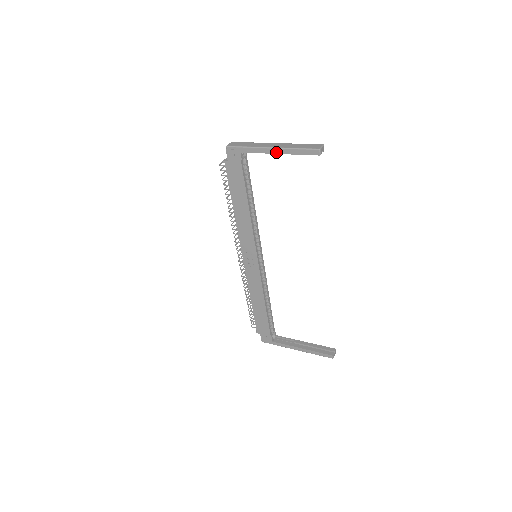
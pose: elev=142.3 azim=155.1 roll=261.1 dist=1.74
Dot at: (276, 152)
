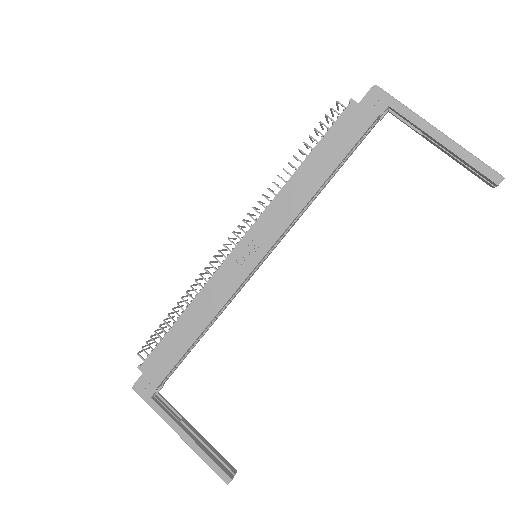
Dot at: (440, 140)
